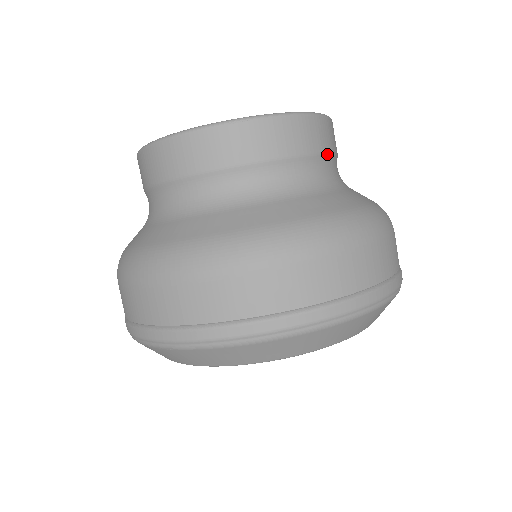
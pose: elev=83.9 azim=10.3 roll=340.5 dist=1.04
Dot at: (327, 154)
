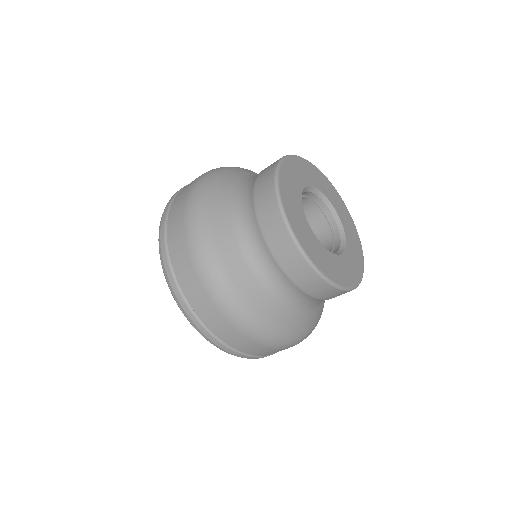
Dot at: occluded
